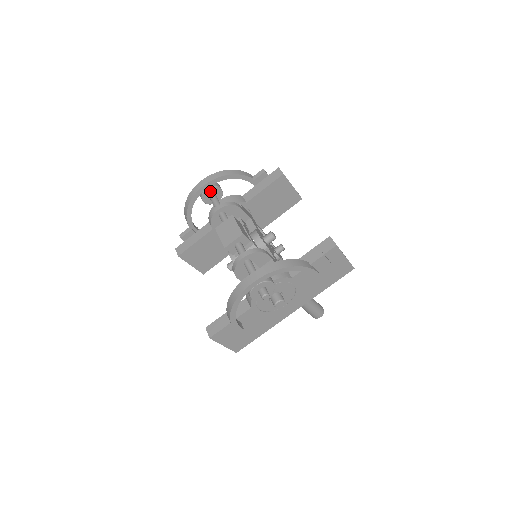
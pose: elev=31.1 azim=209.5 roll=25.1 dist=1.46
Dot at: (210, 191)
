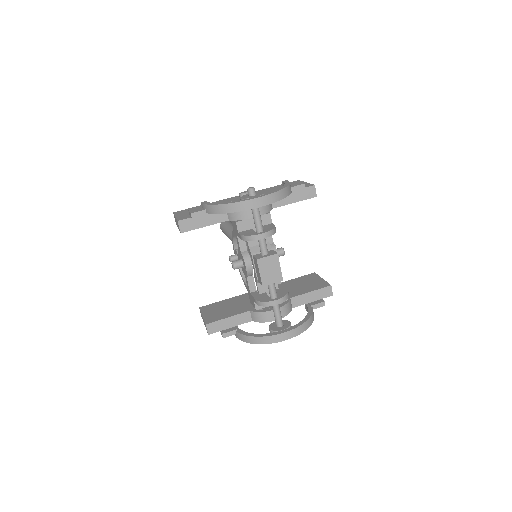
Dot at: occluded
